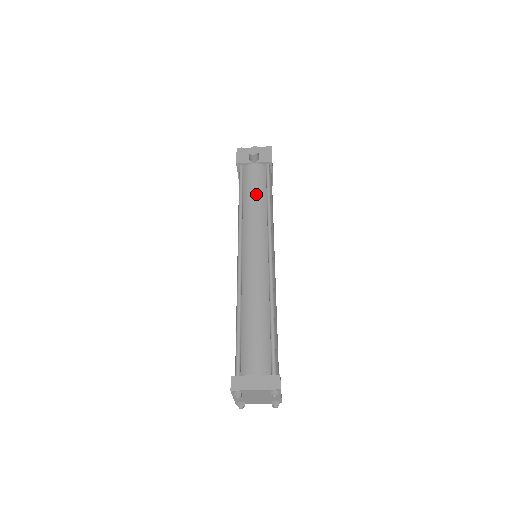
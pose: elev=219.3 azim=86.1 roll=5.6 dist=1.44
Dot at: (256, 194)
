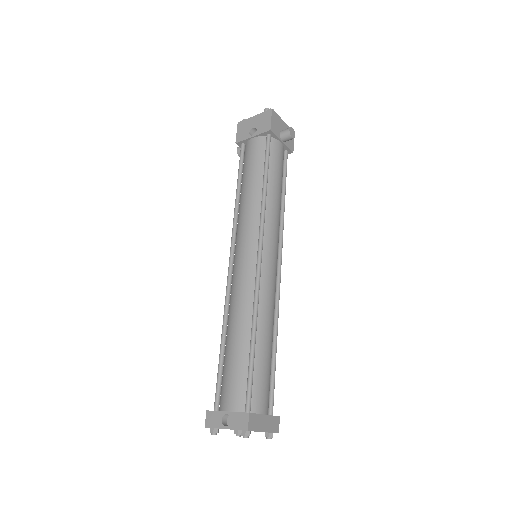
Dot at: (280, 185)
